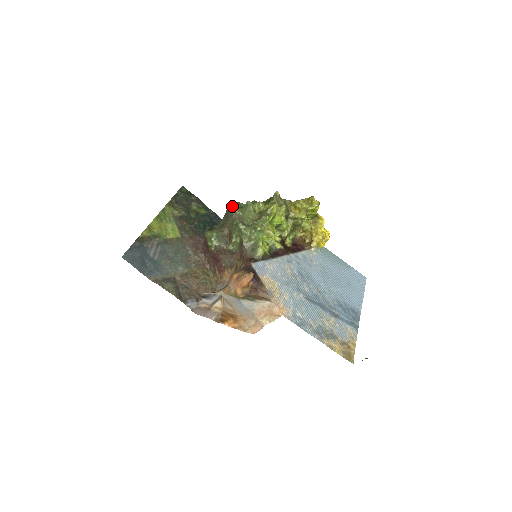
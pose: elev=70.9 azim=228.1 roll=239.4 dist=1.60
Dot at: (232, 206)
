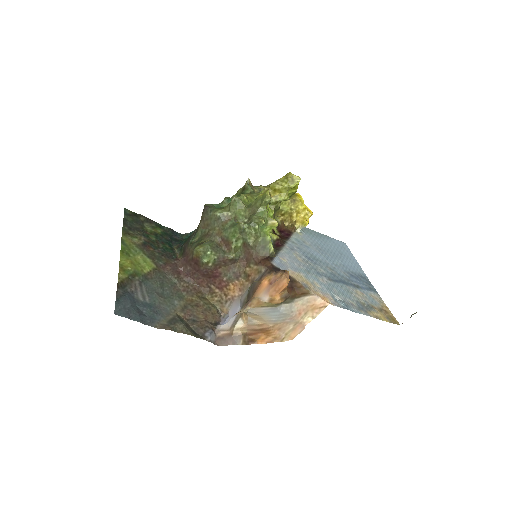
Dot at: (212, 209)
